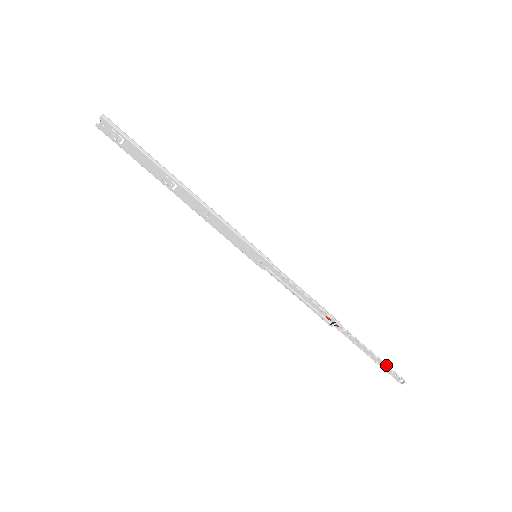
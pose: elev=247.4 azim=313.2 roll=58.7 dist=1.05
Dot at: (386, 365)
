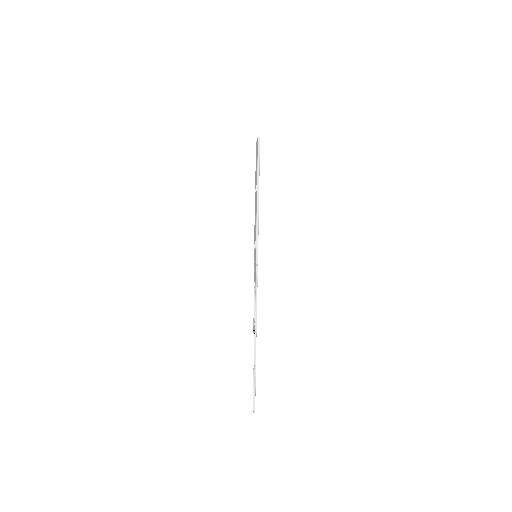
Dot at: (255, 388)
